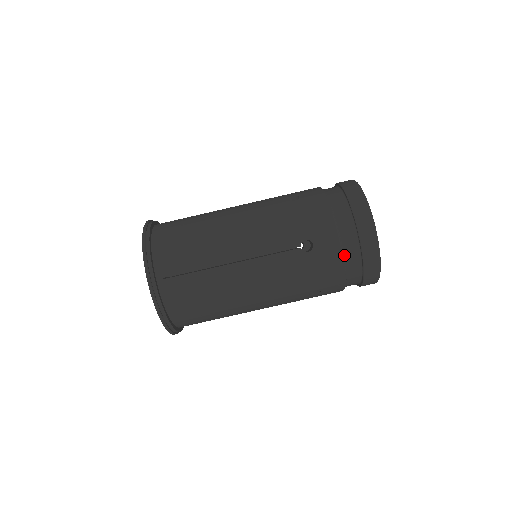
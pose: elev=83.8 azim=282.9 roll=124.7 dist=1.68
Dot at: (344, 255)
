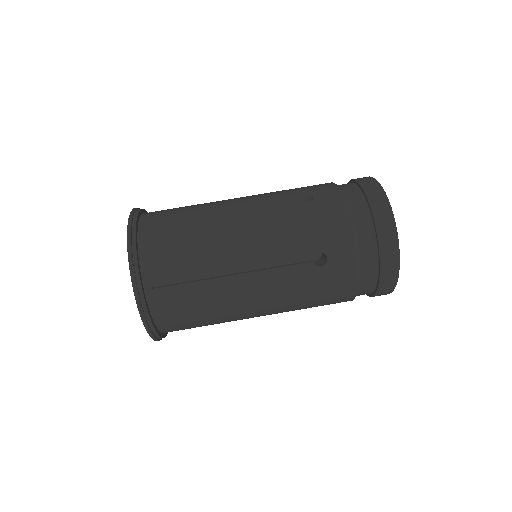
Dot at: (360, 270)
